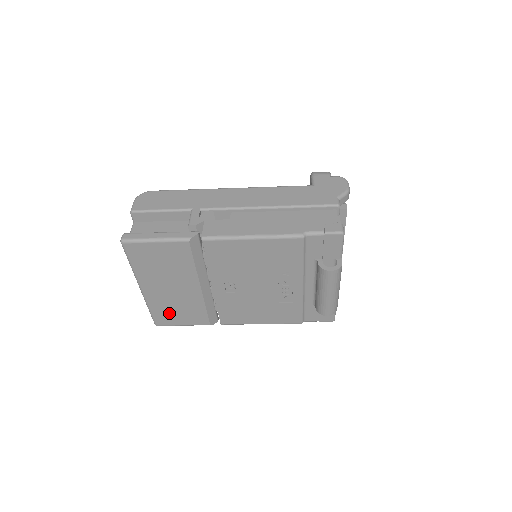
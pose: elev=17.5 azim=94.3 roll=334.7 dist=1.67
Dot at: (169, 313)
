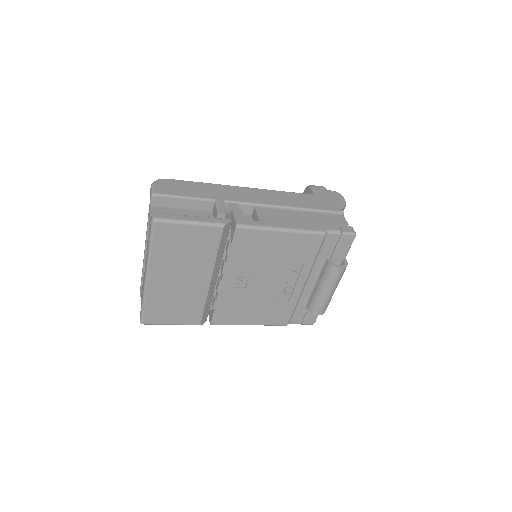
Dot at: (164, 309)
